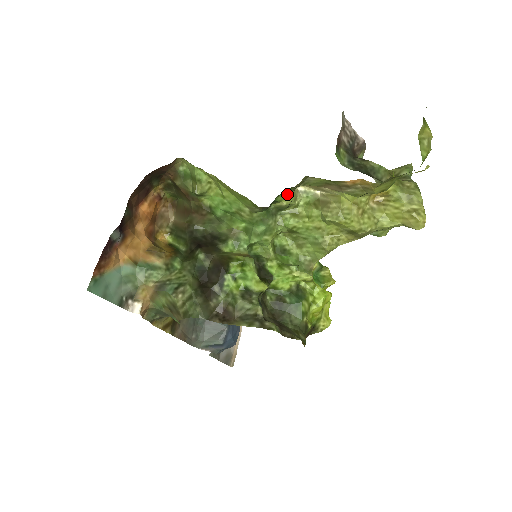
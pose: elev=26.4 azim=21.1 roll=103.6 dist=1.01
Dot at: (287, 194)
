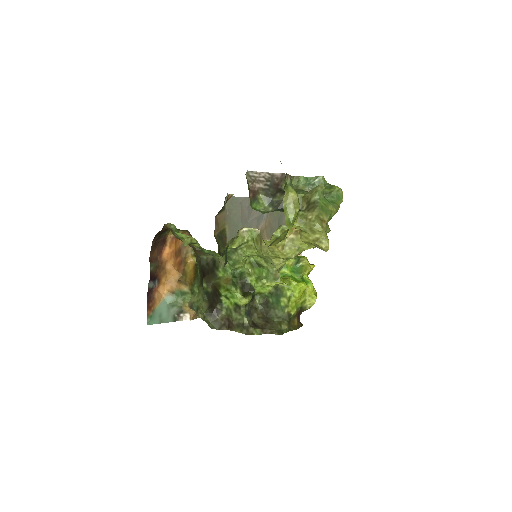
Dot at: (233, 242)
